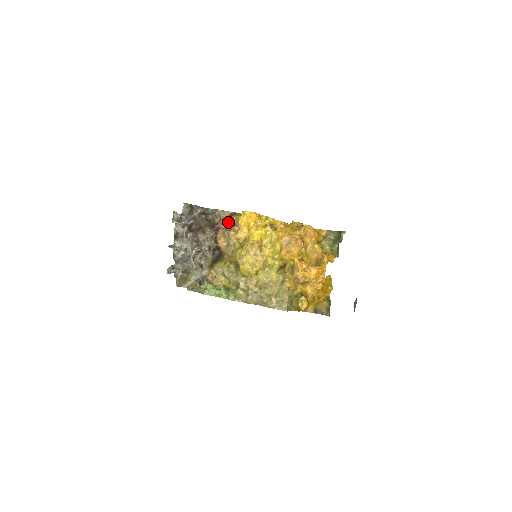
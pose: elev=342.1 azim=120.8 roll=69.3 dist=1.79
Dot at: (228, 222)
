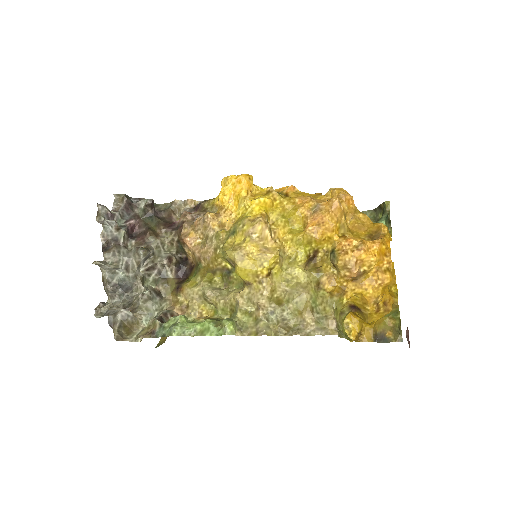
Dot at: occluded
